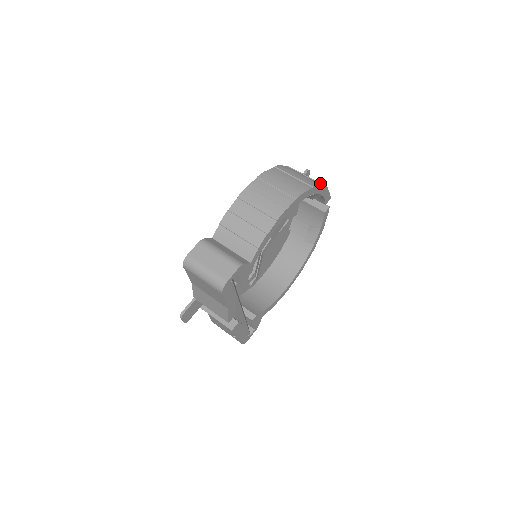
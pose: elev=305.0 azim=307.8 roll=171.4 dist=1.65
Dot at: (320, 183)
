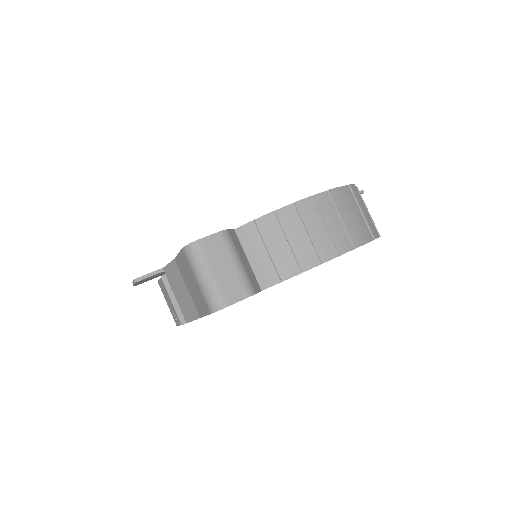
Dot at: occluded
